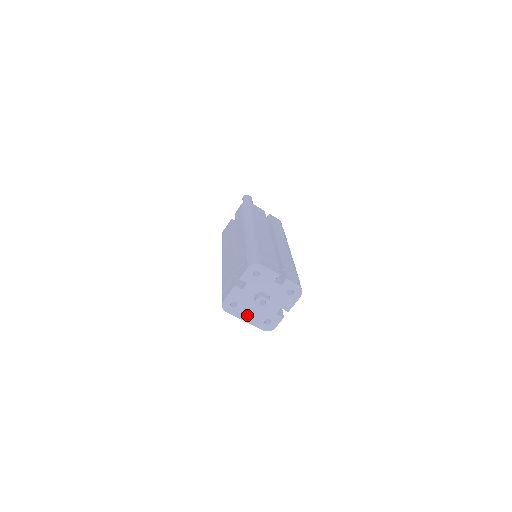
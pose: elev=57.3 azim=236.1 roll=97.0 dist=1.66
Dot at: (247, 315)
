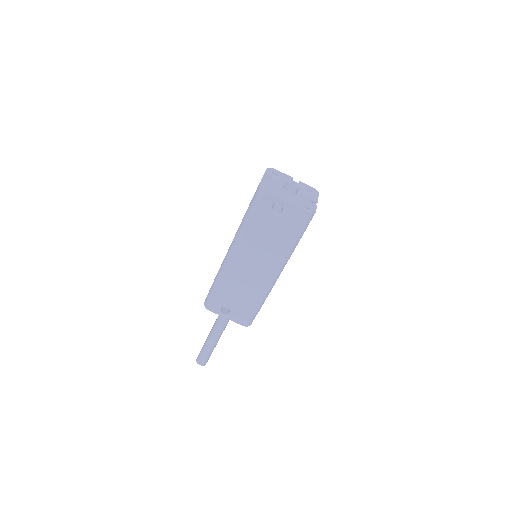
Dot at: (285, 198)
